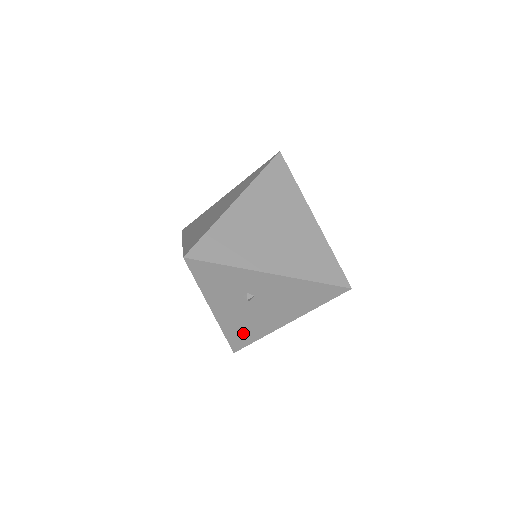
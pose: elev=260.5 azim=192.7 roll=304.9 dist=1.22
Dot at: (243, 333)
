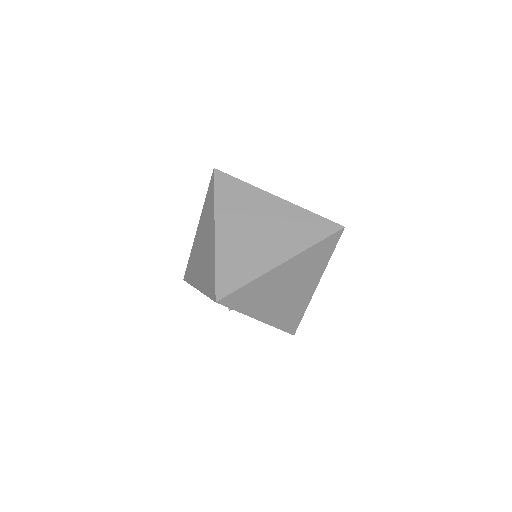
Dot at: occluded
